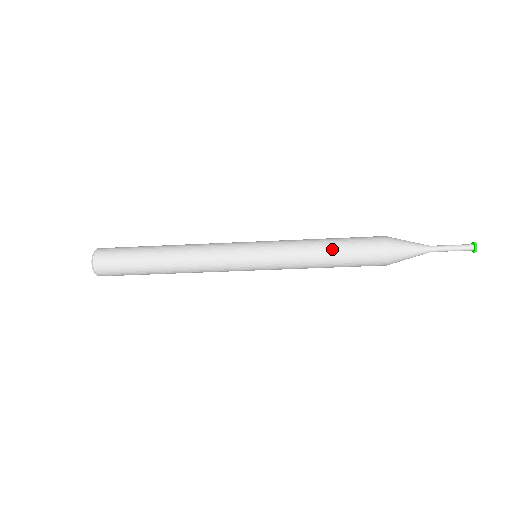
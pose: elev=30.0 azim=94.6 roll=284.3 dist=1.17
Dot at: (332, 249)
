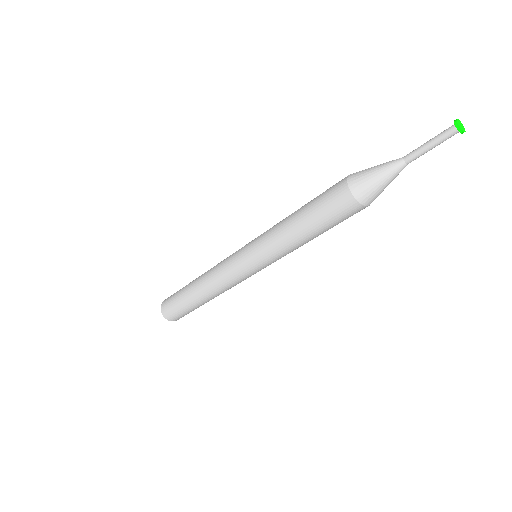
Dot at: (305, 229)
